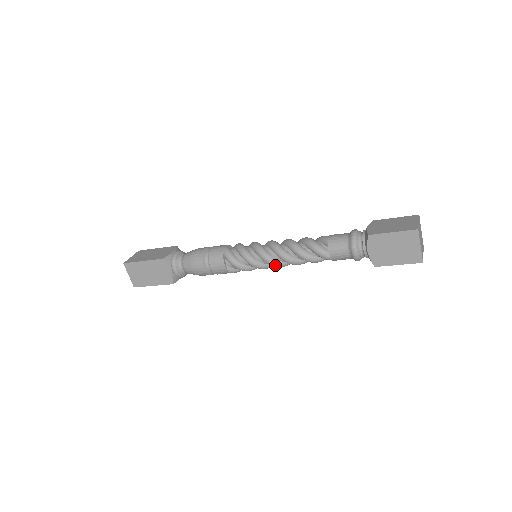
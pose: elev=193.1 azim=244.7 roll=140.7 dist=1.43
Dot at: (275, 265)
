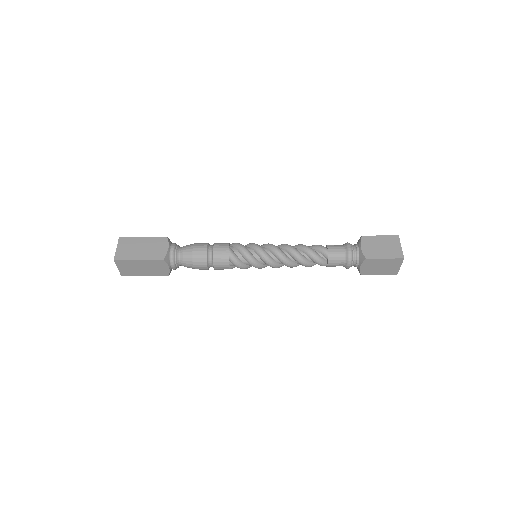
Dot at: occluded
